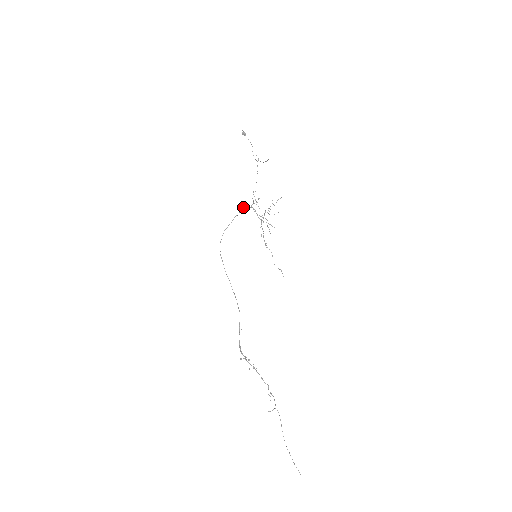
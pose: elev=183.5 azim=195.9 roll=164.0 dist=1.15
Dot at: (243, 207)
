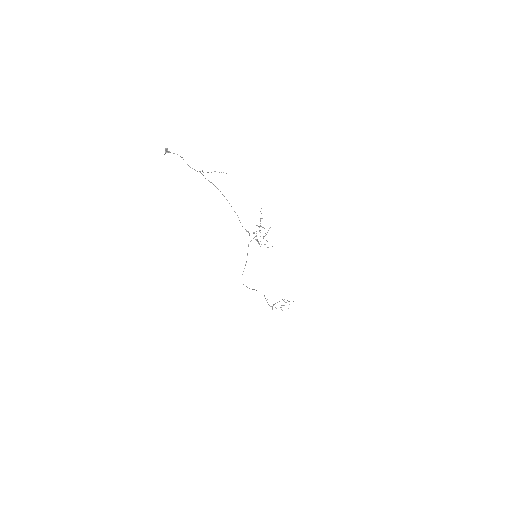
Dot at: (248, 246)
